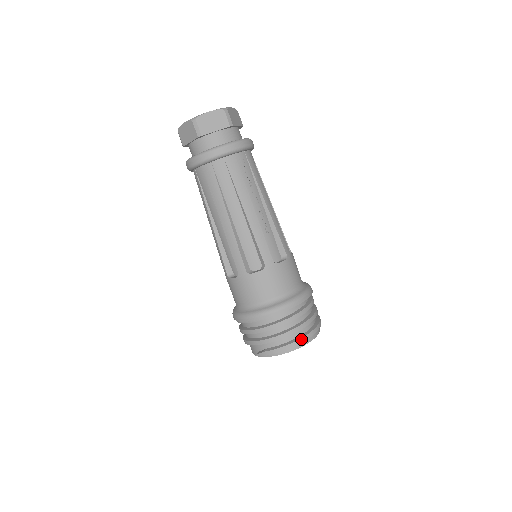
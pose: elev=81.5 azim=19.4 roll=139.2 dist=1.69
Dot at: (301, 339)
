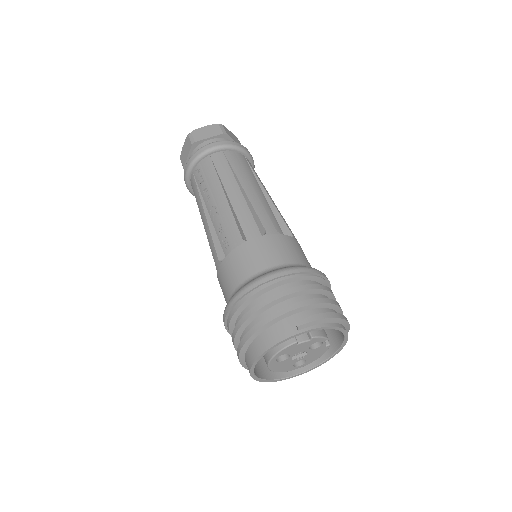
Dot at: (346, 318)
